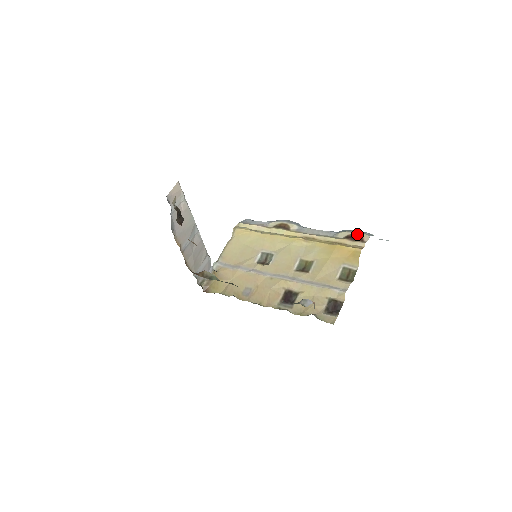
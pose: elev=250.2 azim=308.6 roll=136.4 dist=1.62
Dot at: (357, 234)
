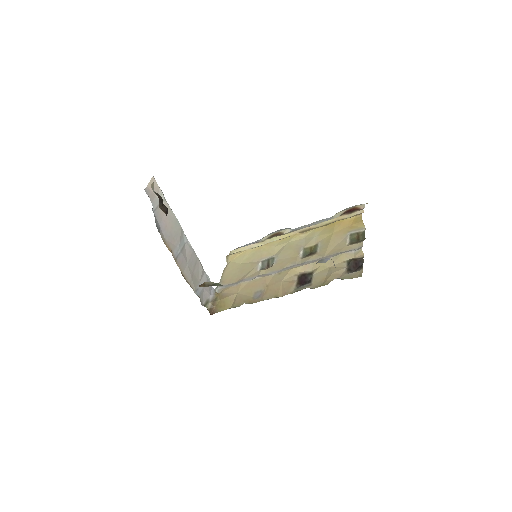
Dot at: (352, 208)
